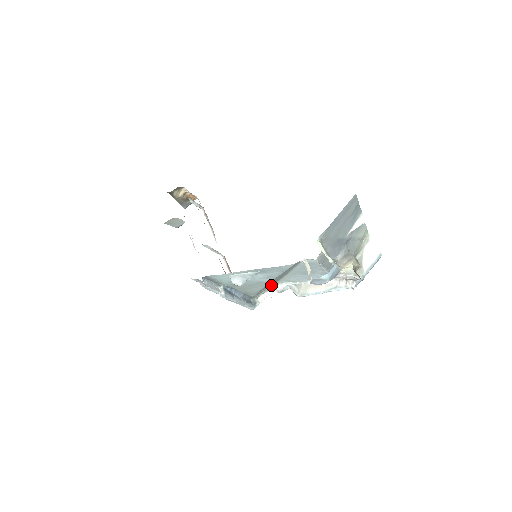
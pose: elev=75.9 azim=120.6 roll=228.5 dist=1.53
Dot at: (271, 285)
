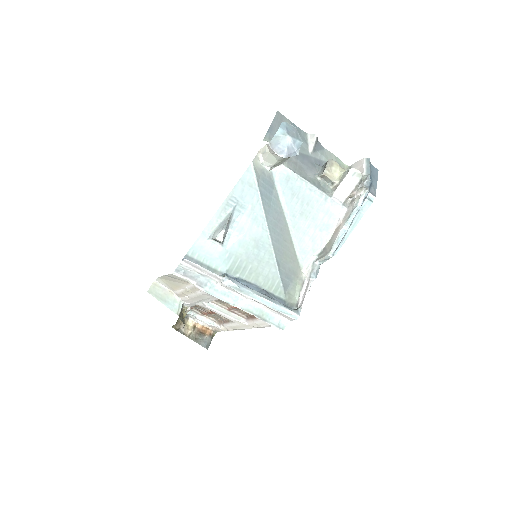
Dot at: (295, 273)
